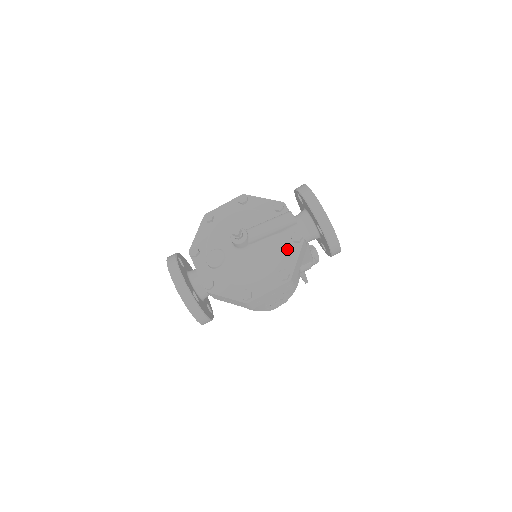
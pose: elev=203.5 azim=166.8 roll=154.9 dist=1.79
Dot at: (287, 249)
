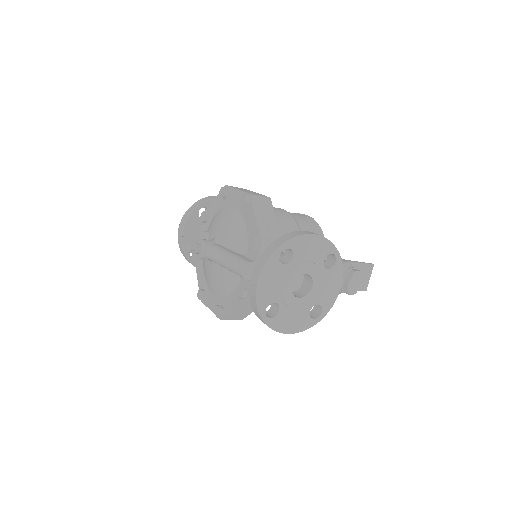
Dot at: (235, 292)
